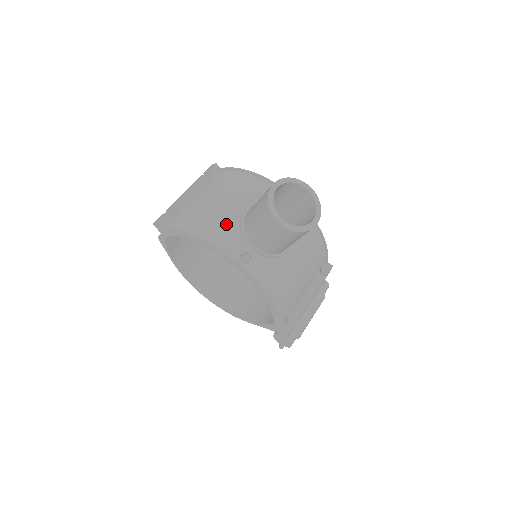
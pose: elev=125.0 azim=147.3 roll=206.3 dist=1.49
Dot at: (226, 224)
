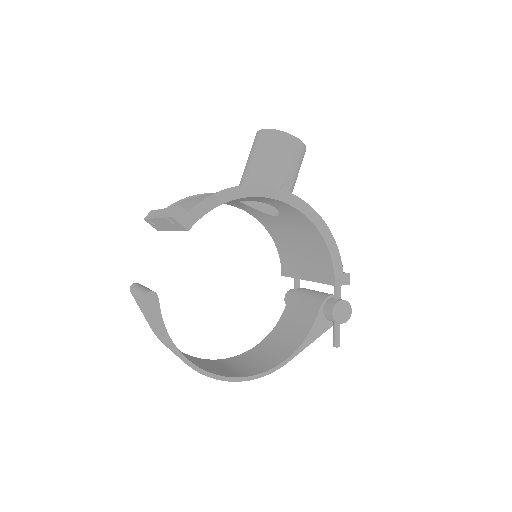
Dot at: occluded
